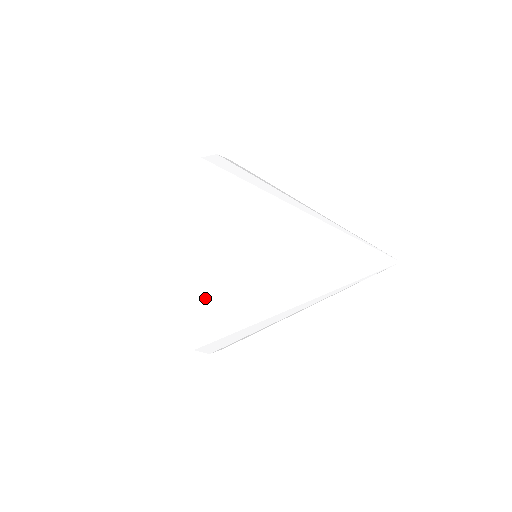
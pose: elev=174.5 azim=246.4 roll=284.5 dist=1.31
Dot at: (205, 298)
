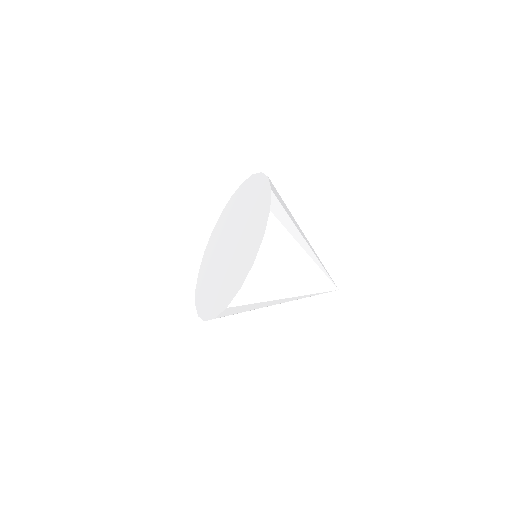
Dot at: occluded
